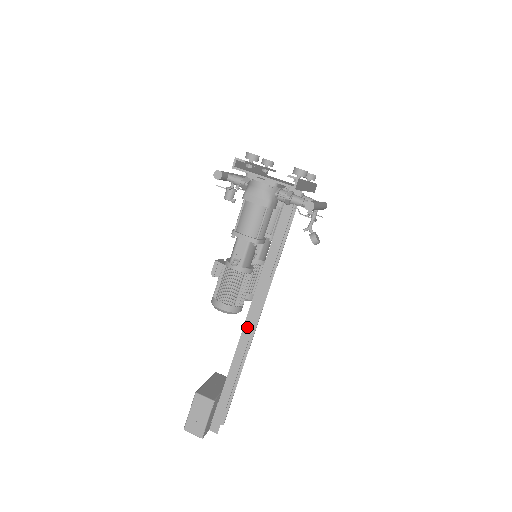
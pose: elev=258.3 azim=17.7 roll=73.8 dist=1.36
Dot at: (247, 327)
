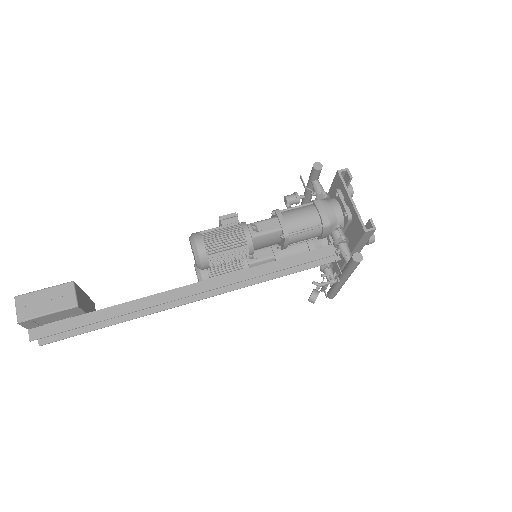
Dot at: (183, 291)
